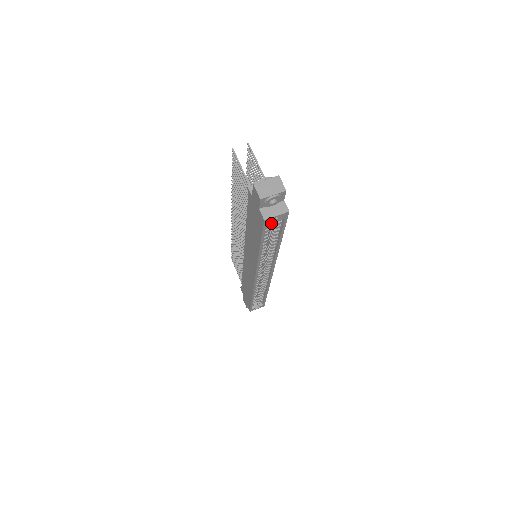
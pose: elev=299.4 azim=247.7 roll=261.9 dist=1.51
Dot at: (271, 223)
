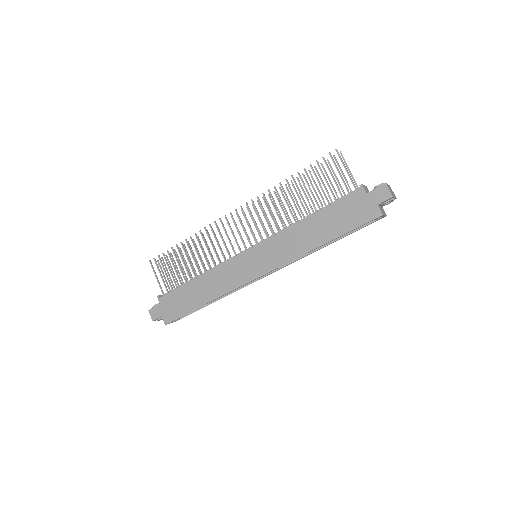
Dot at: occluded
